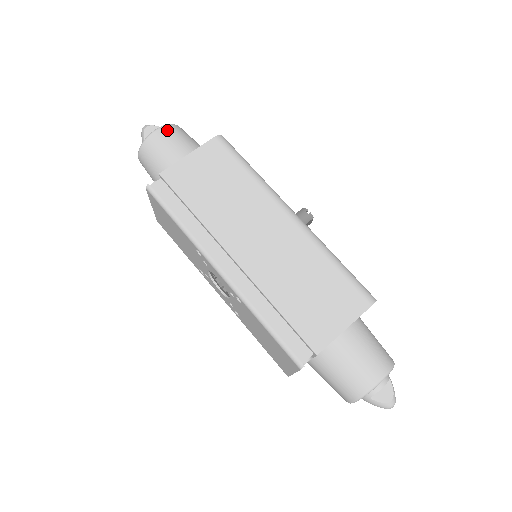
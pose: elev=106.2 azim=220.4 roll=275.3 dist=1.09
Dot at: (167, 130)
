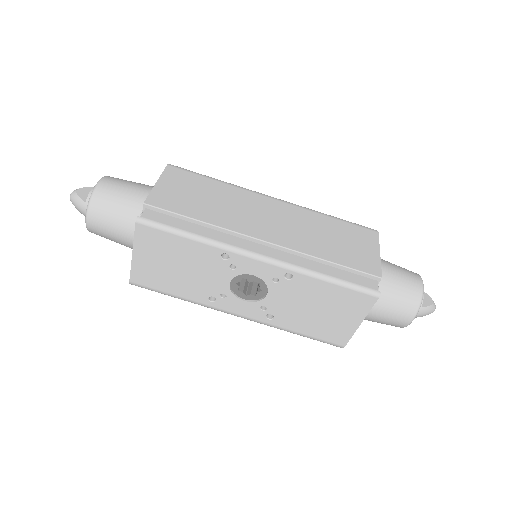
Dot at: (111, 179)
